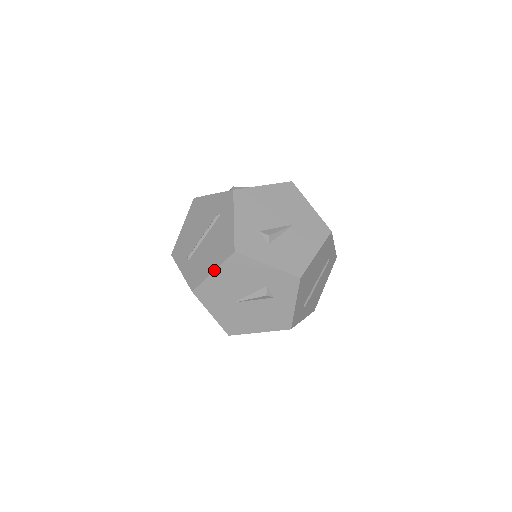
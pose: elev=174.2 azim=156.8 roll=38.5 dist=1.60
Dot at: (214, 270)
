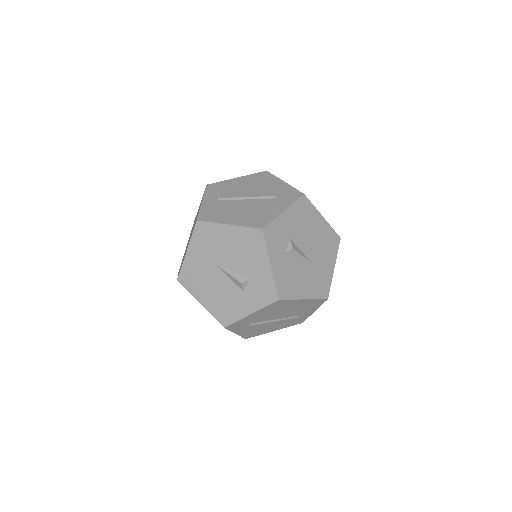
Dot at: (232, 224)
